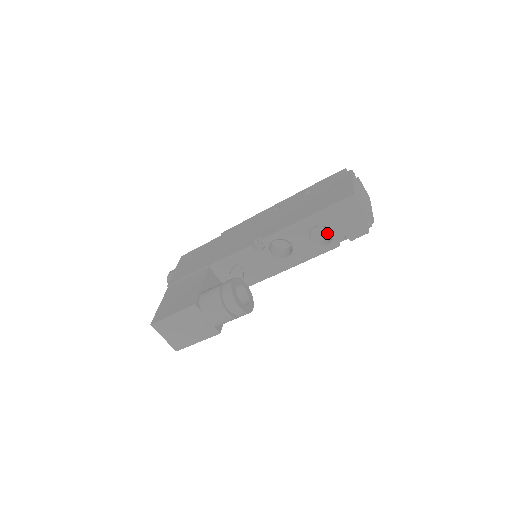
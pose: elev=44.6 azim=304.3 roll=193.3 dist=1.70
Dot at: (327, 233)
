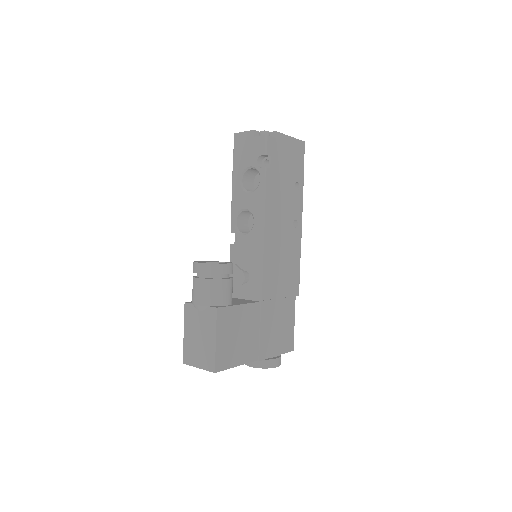
Dot at: occluded
